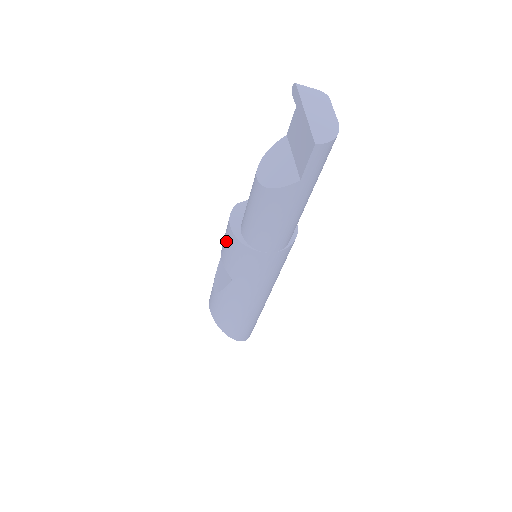
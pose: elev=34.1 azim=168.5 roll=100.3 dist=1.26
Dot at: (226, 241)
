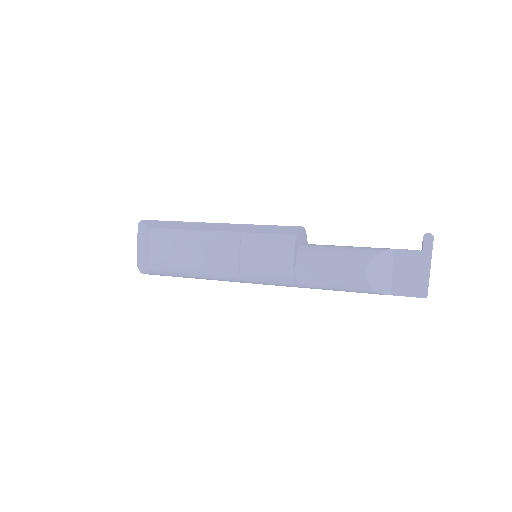
Dot at: (271, 260)
